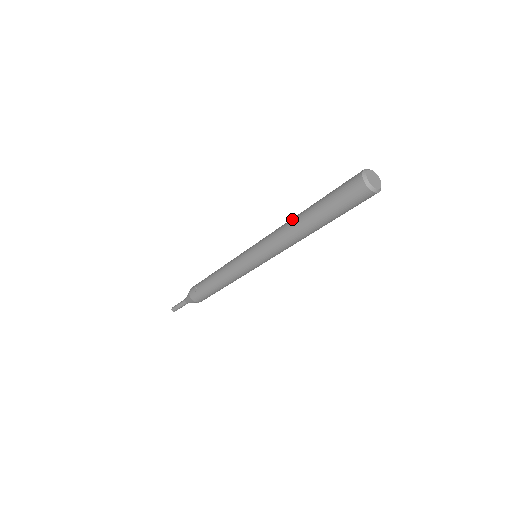
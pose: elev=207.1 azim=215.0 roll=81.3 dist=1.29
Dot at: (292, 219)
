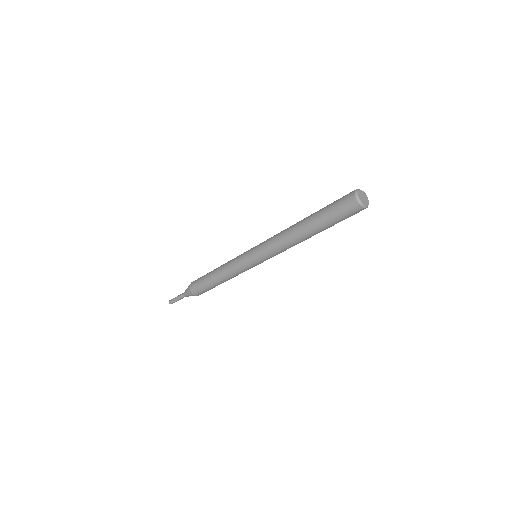
Dot at: (292, 229)
